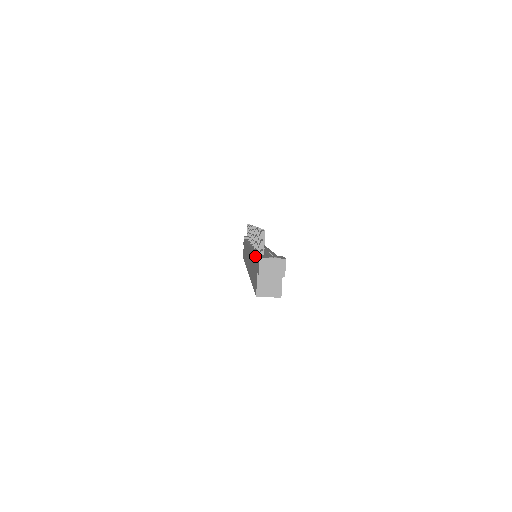
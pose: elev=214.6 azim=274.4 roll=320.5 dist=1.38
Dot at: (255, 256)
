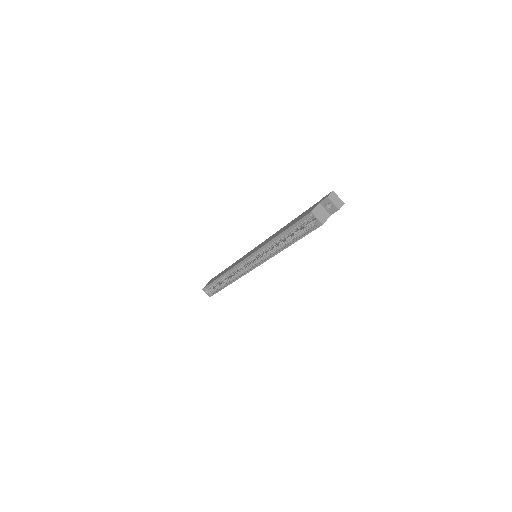
Dot at: (308, 209)
